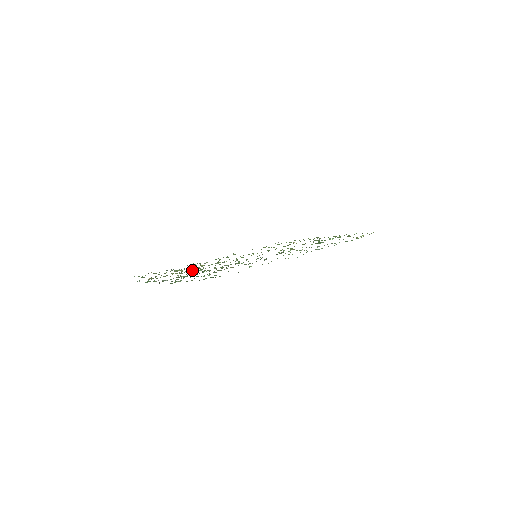
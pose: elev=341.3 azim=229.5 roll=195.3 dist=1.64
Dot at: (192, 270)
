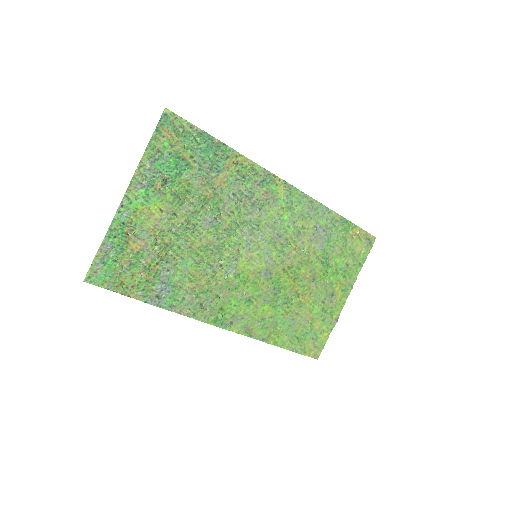
Dot at: (180, 236)
